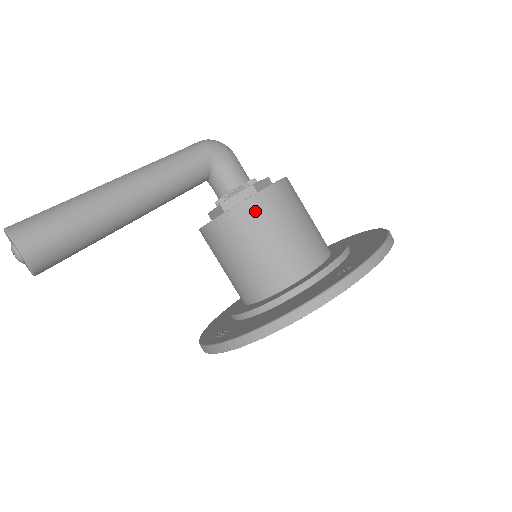
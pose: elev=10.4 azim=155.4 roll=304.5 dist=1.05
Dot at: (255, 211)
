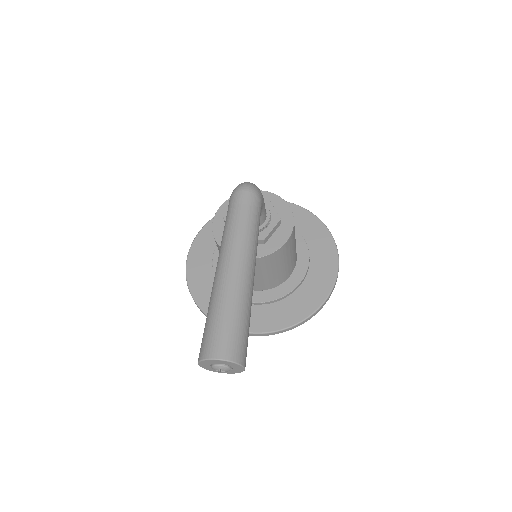
Dot at: (290, 242)
